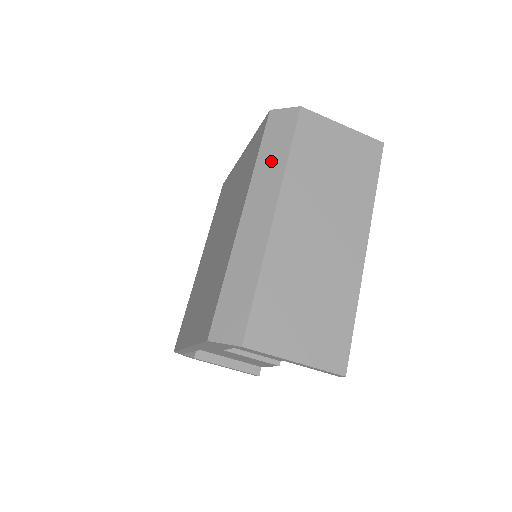
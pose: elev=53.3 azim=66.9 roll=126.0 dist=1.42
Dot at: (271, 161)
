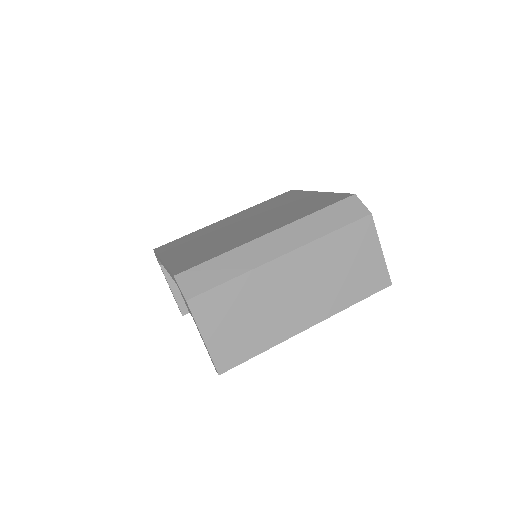
Dot at: (319, 223)
